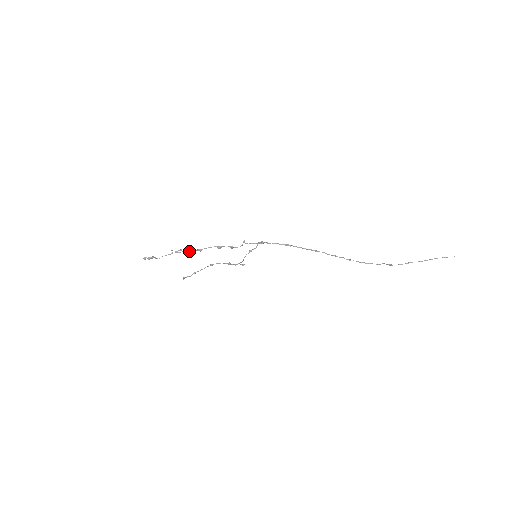
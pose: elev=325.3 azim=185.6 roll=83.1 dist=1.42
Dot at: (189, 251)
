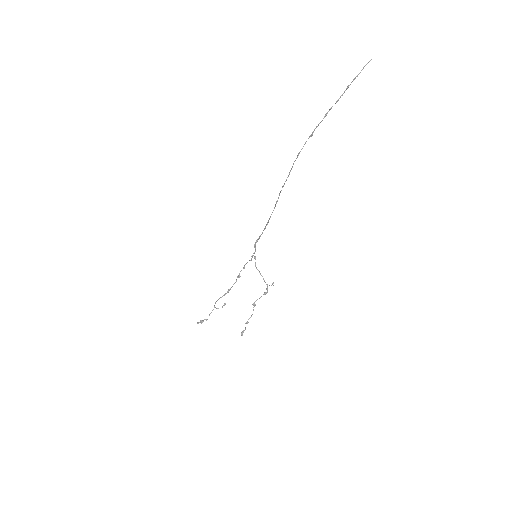
Dot at: occluded
